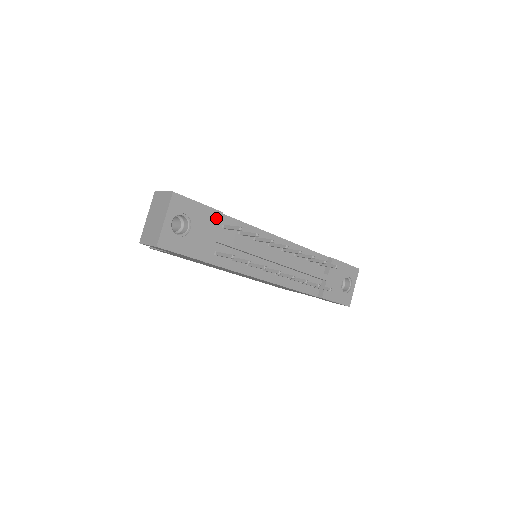
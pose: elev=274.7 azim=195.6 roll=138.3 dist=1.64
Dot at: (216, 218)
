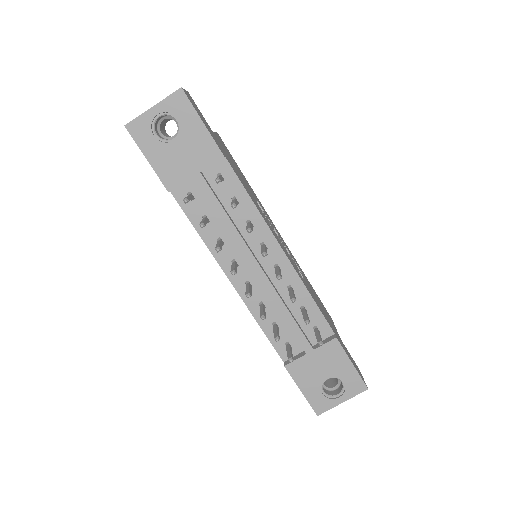
Dot at: (212, 155)
